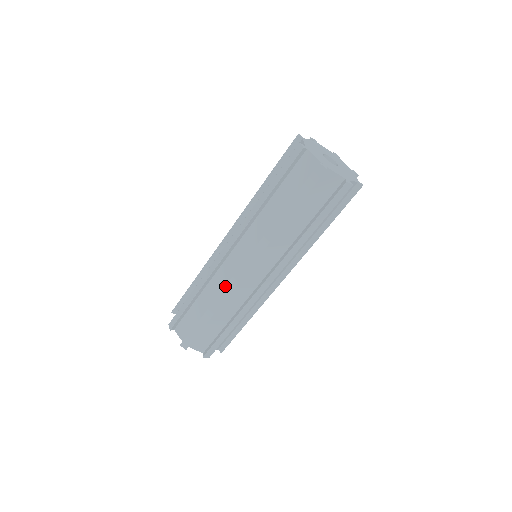
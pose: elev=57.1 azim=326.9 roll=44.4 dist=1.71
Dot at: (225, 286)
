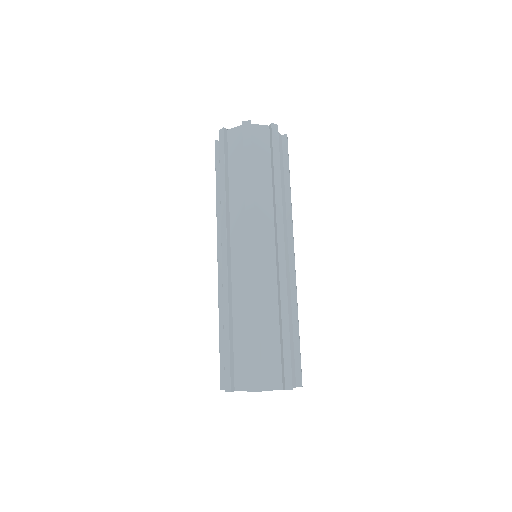
Dot at: (222, 283)
